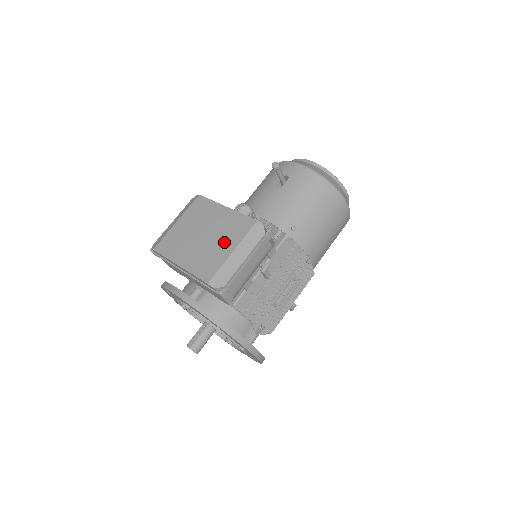
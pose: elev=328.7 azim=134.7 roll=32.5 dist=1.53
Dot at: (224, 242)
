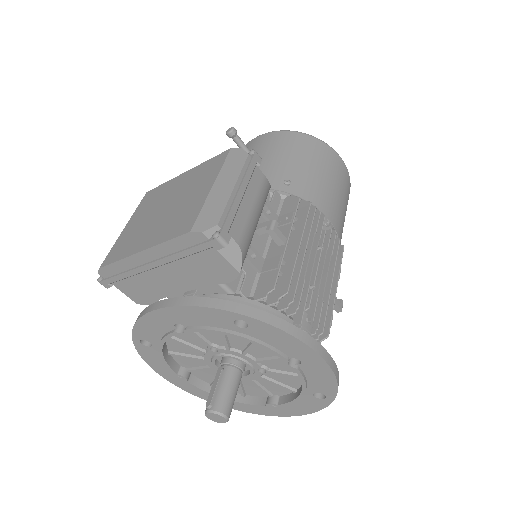
Dot at: (196, 190)
